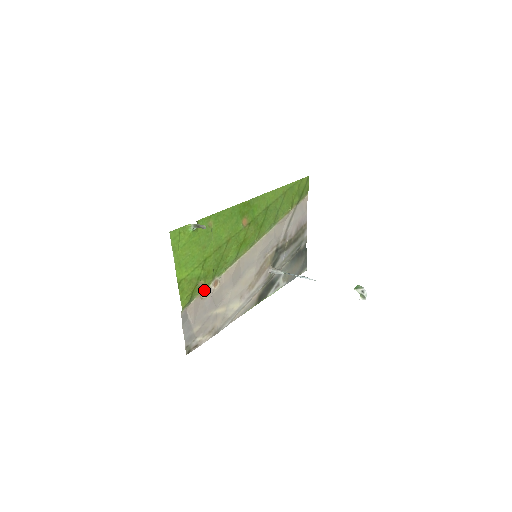
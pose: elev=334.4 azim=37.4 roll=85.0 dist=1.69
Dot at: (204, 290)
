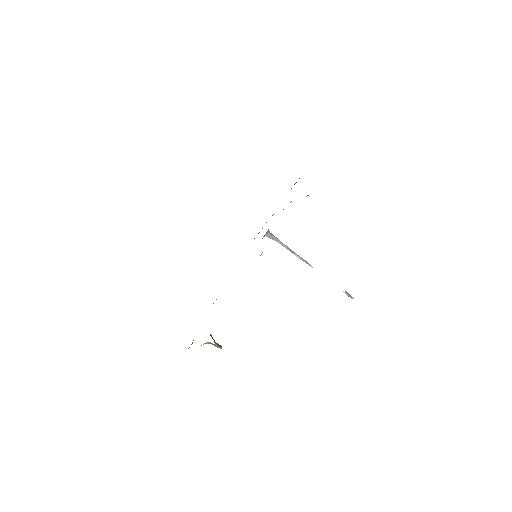
Dot at: occluded
